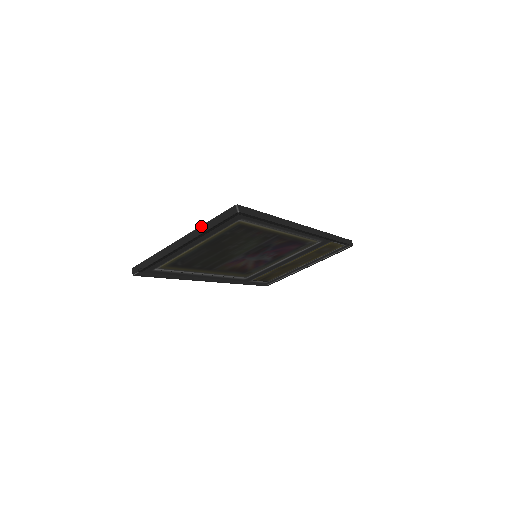
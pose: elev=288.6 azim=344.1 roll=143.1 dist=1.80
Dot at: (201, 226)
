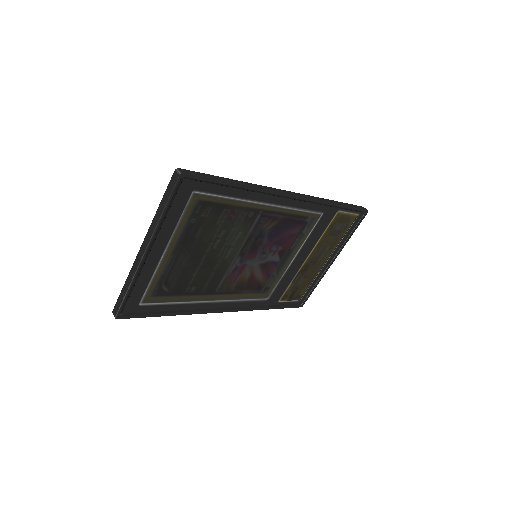
Dot at: (154, 217)
